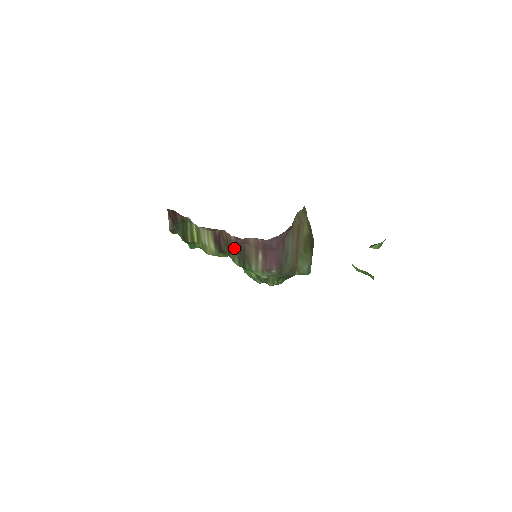
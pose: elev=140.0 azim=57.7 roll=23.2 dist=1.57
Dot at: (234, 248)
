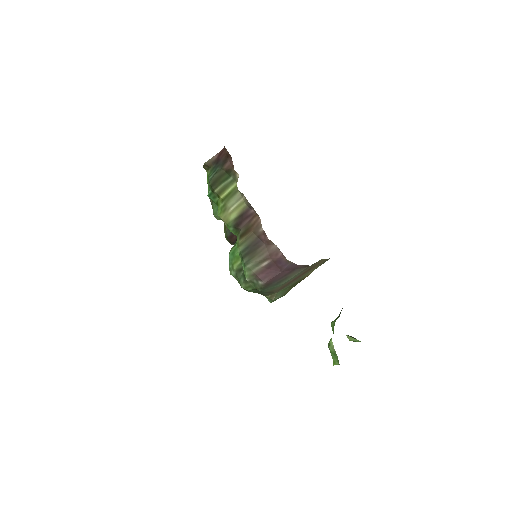
Dot at: (252, 237)
